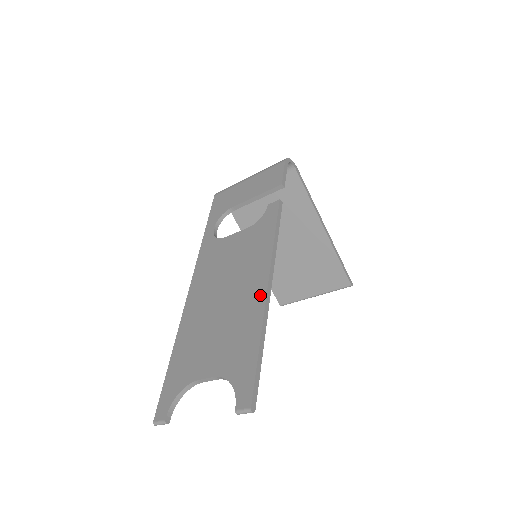
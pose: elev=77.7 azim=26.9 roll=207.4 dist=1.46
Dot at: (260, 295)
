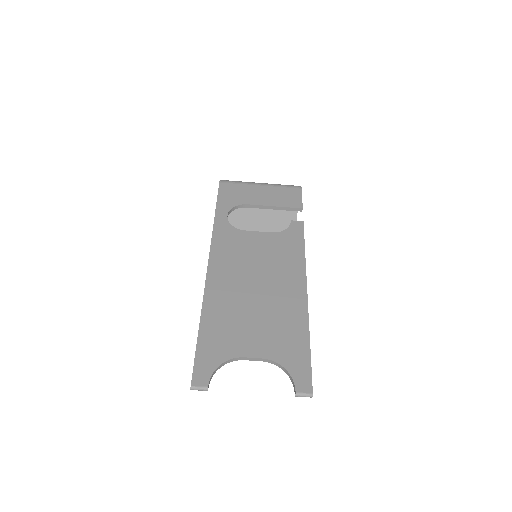
Dot at: (301, 299)
